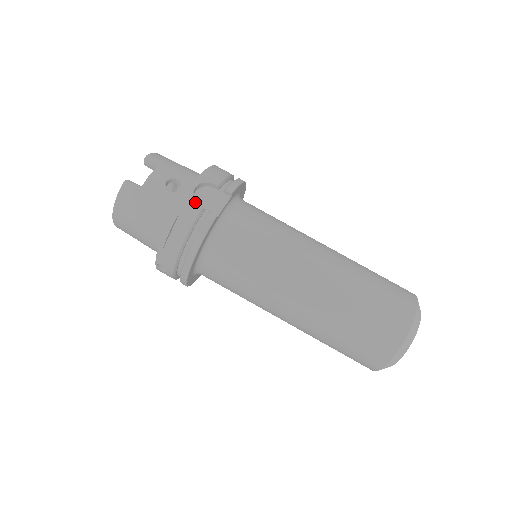
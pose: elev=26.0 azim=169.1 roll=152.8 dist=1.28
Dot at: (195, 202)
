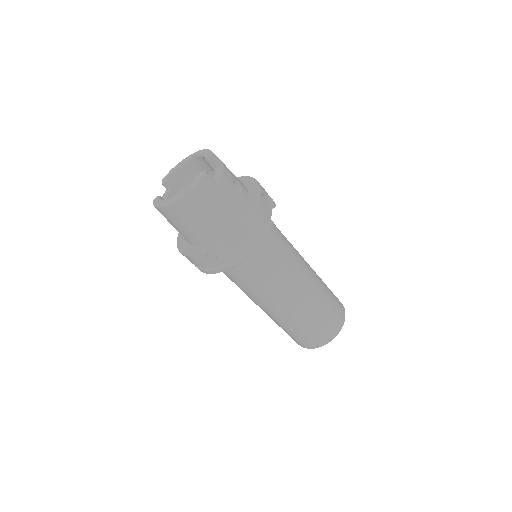
Dot at: (263, 209)
